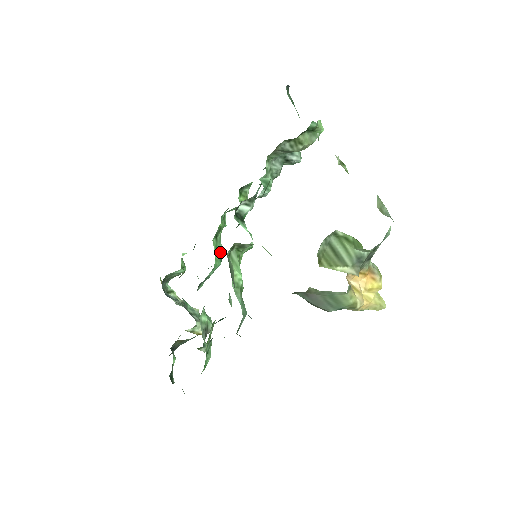
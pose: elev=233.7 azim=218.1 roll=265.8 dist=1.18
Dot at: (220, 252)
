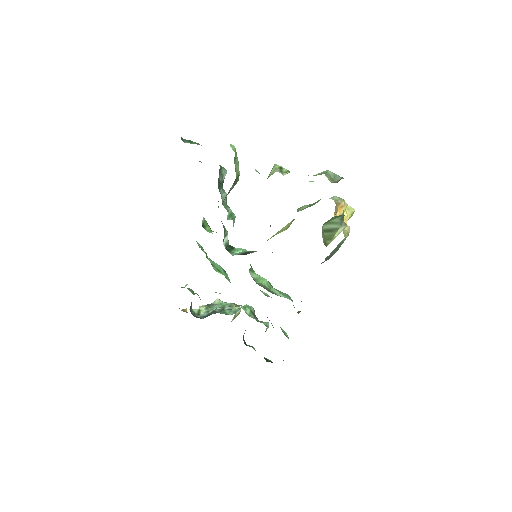
Dot at: (220, 268)
